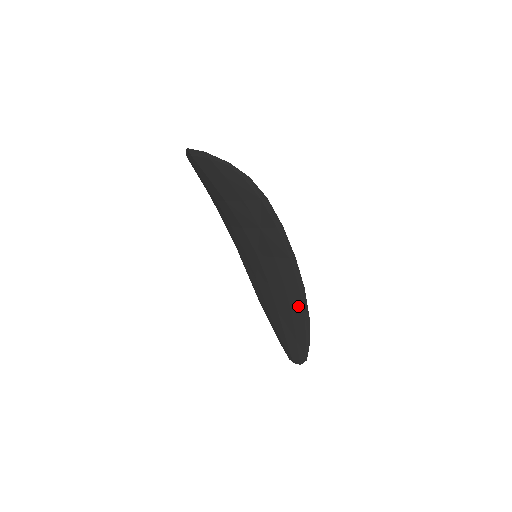
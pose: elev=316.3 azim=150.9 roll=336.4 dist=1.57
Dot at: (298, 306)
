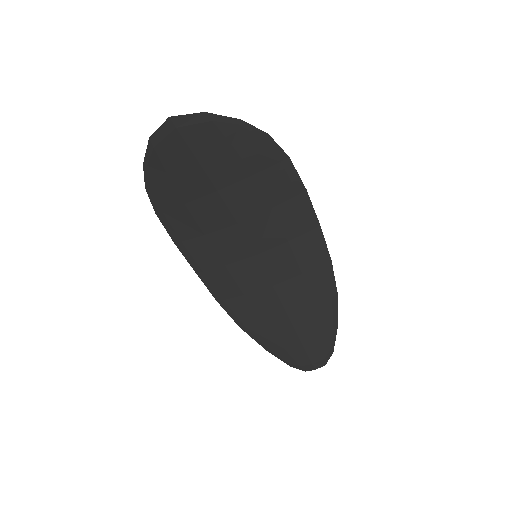
Dot at: (322, 289)
